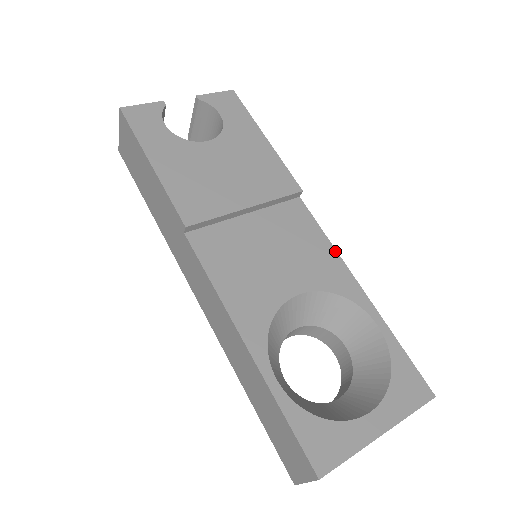
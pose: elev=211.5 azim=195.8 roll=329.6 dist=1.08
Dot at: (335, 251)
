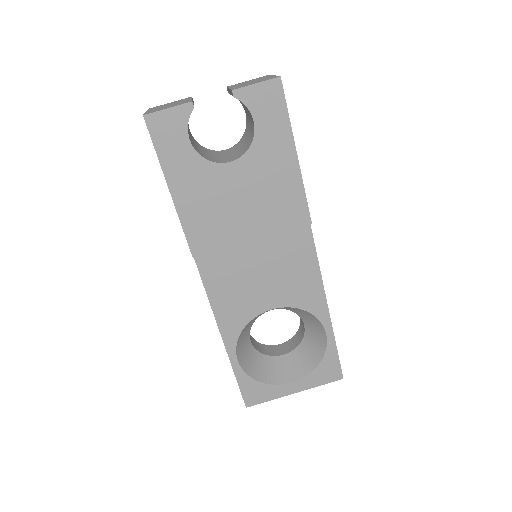
Dot at: (320, 276)
